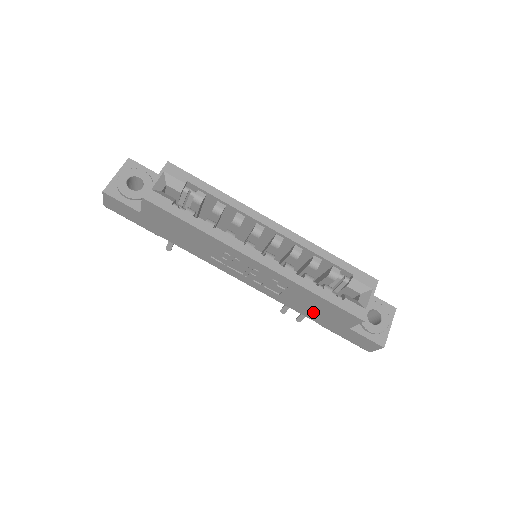
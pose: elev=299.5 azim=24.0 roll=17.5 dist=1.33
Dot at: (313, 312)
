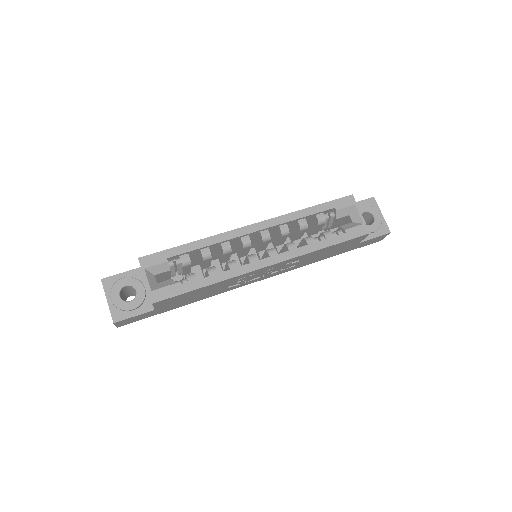
Dot at: (327, 255)
